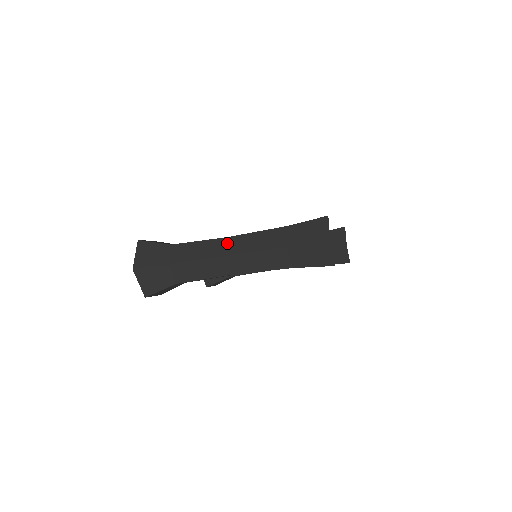
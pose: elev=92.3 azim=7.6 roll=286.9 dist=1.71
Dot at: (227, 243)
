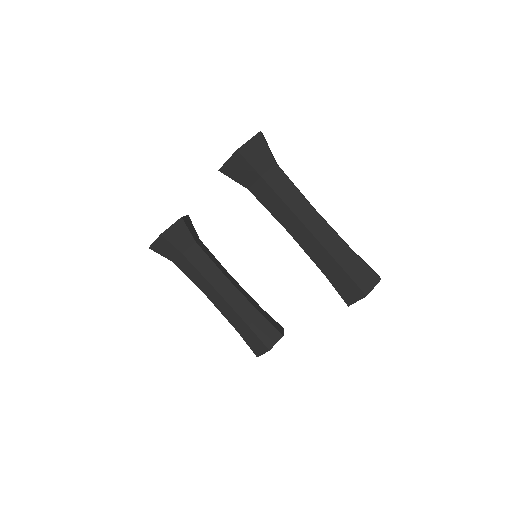
Dot at: occluded
